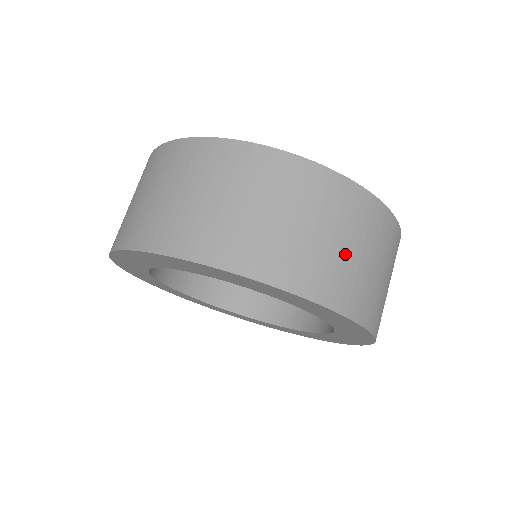
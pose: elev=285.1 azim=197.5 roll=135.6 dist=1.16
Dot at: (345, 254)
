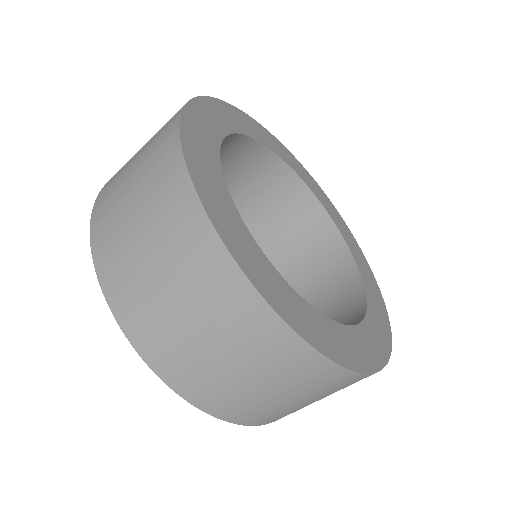
Dot at: (231, 374)
